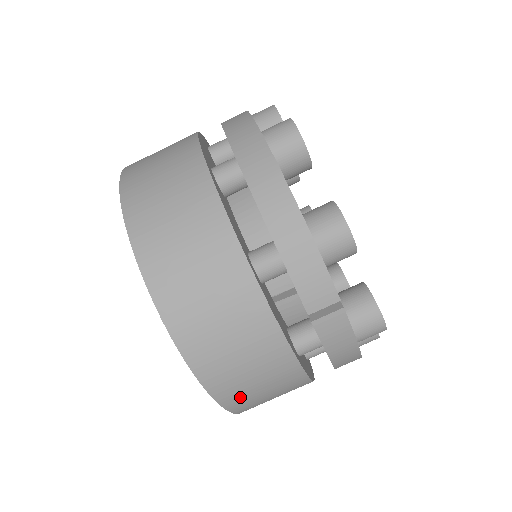
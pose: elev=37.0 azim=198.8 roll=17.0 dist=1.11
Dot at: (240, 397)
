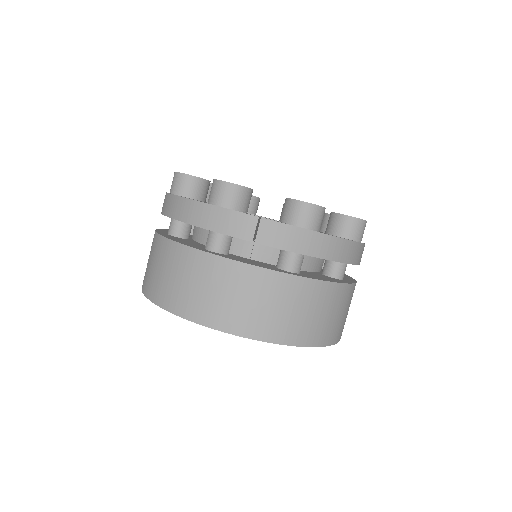
Dot at: (283, 328)
